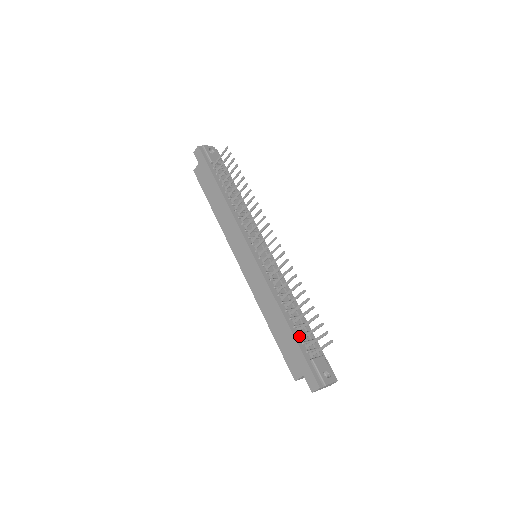
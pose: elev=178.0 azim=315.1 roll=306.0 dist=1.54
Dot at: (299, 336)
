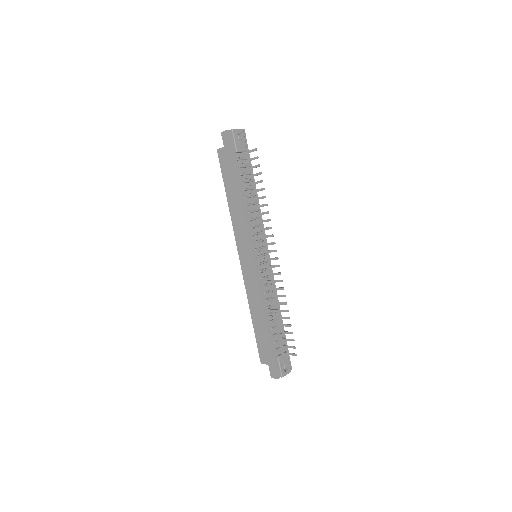
Dot at: (273, 336)
